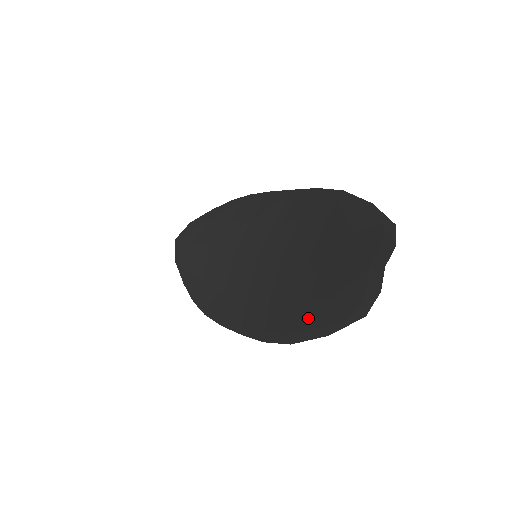
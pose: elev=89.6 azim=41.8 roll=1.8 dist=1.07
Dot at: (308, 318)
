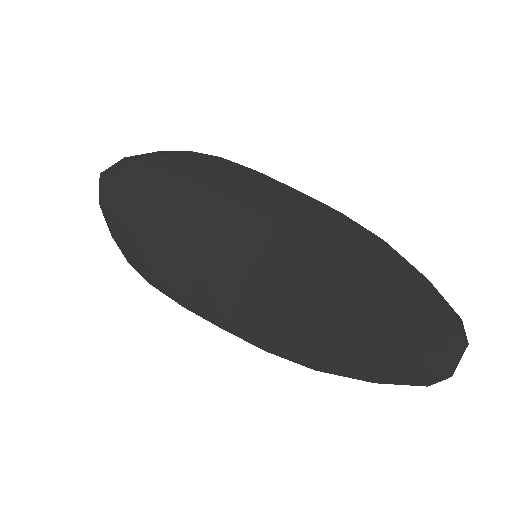
Dot at: (350, 359)
